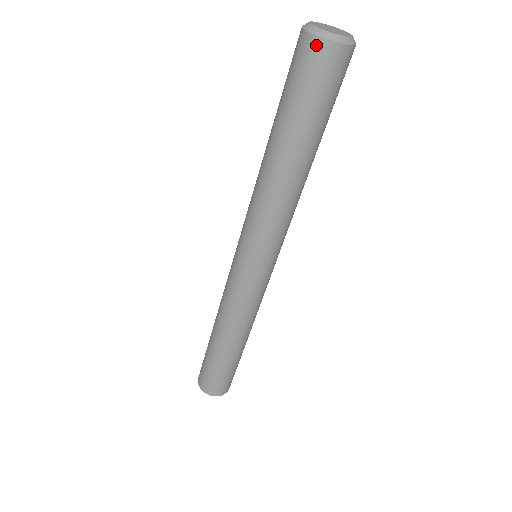
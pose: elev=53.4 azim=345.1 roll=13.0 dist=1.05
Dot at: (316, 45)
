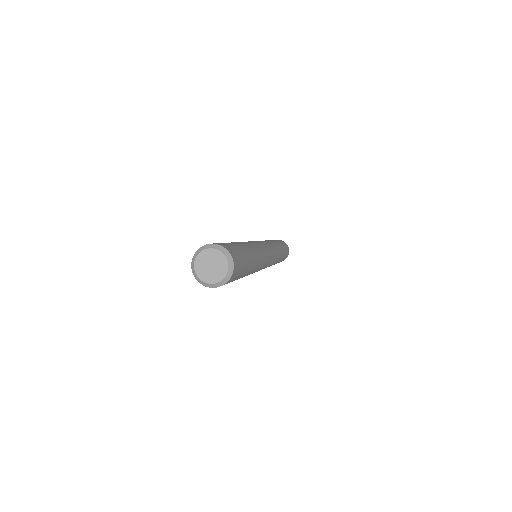
Dot at: occluded
